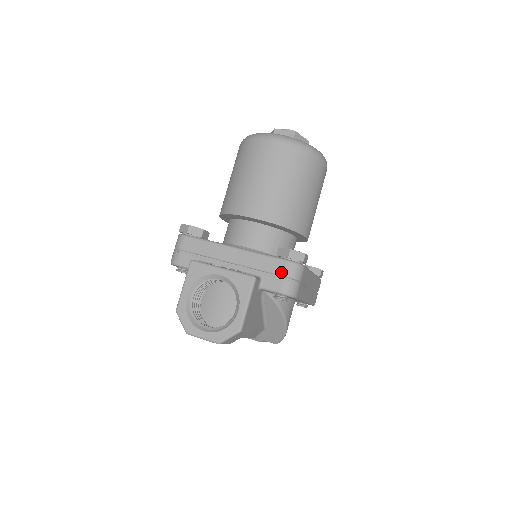
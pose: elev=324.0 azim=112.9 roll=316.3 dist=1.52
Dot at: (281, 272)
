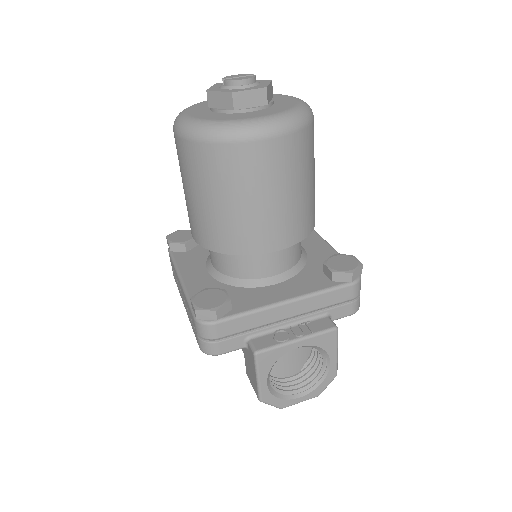
Dot at: (348, 298)
